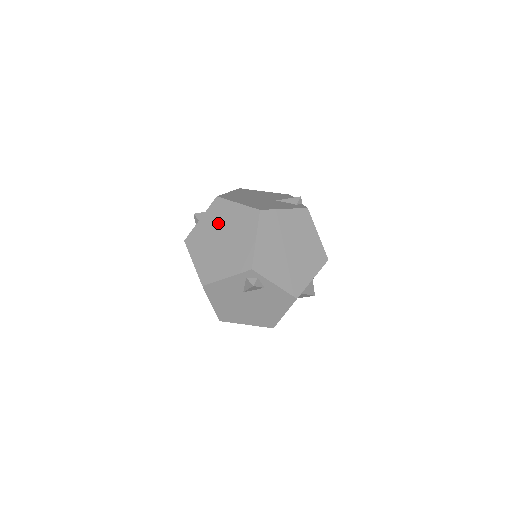
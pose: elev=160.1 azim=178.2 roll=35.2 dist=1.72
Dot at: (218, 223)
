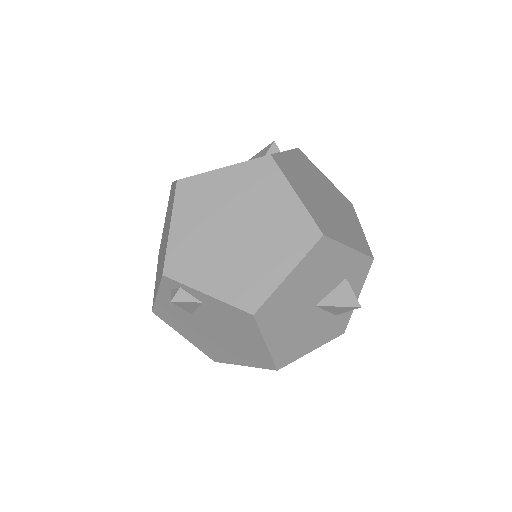
Dot at: (166, 218)
